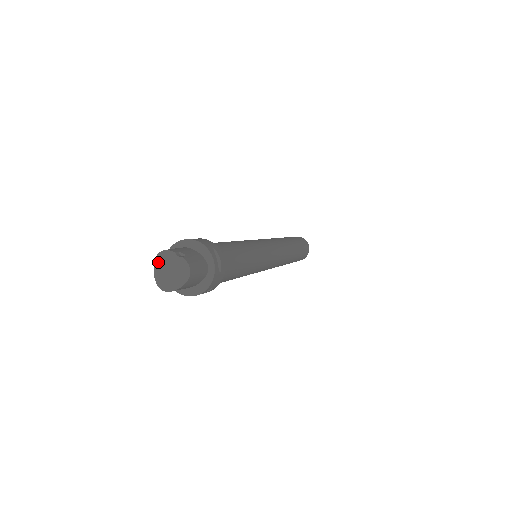
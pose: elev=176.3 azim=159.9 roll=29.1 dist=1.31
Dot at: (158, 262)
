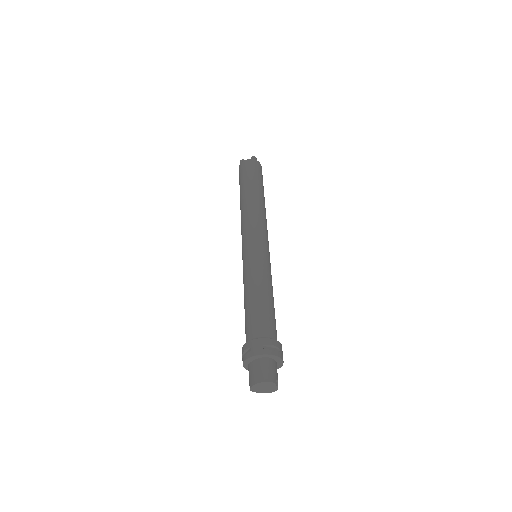
Dot at: (262, 384)
